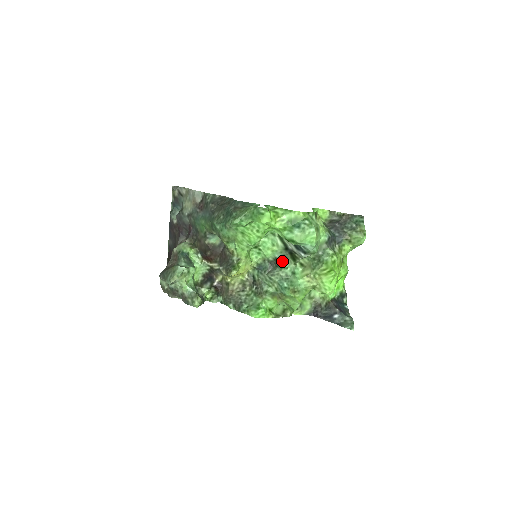
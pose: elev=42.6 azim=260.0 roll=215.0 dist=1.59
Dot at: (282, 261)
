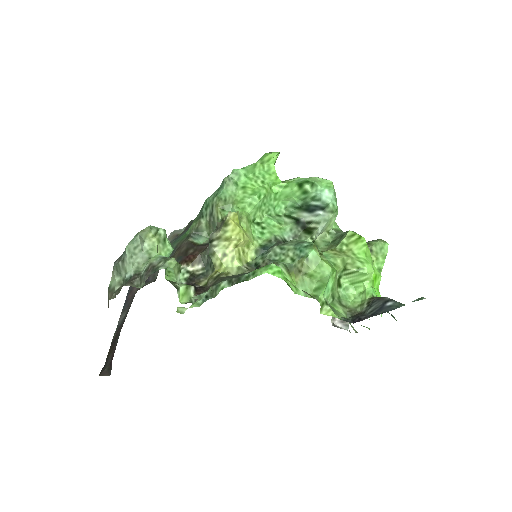
Dot at: occluded
